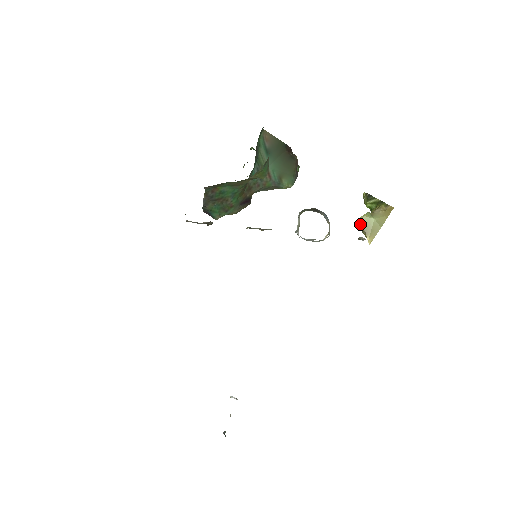
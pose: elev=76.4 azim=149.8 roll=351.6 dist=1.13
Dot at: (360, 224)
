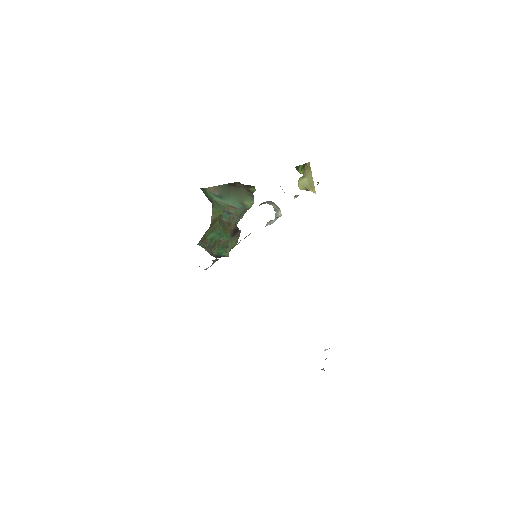
Dot at: (301, 188)
